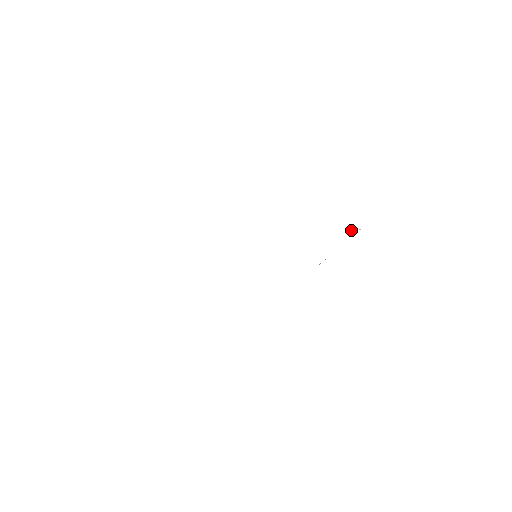
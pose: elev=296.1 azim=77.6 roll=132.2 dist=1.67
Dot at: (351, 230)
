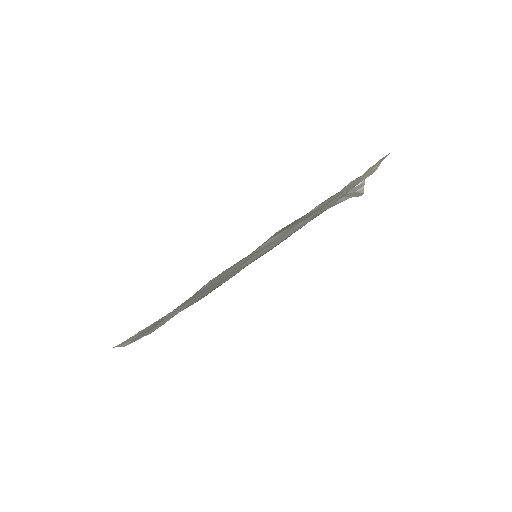
Dot at: (358, 190)
